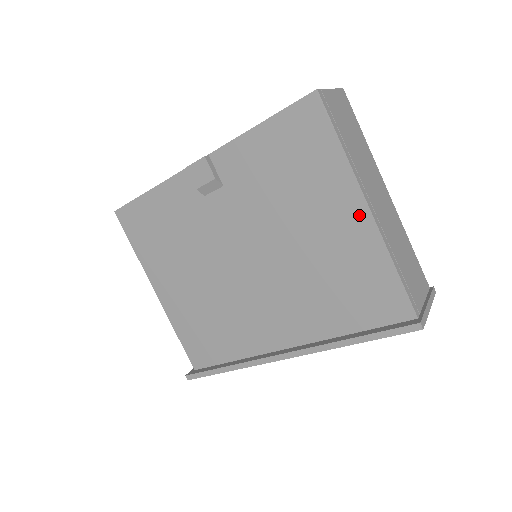
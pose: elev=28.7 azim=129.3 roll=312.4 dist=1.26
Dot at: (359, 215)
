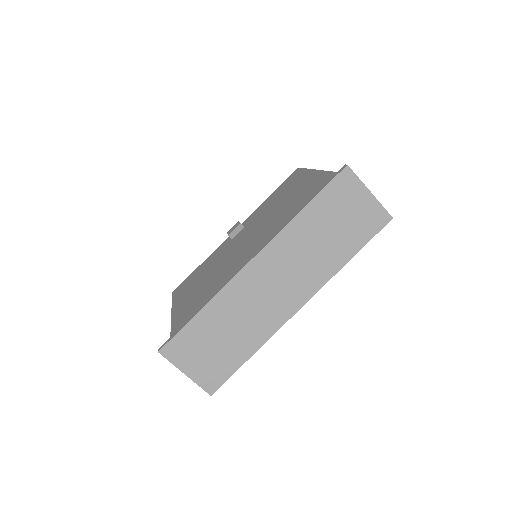
Dot at: (314, 176)
